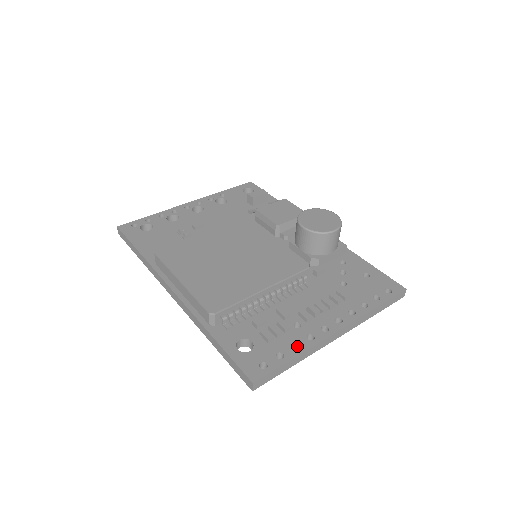
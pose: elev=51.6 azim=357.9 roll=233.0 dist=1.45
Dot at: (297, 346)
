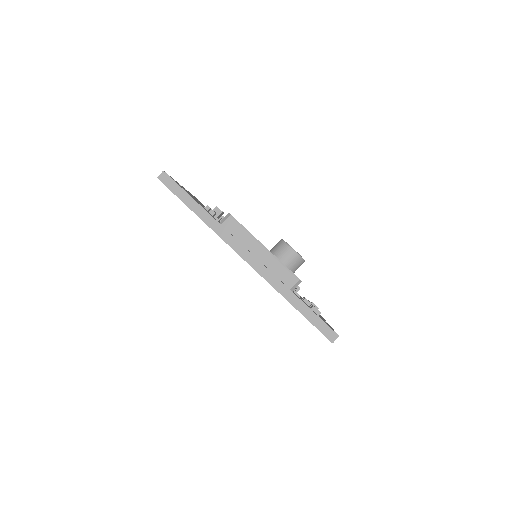
Dot at: occluded
